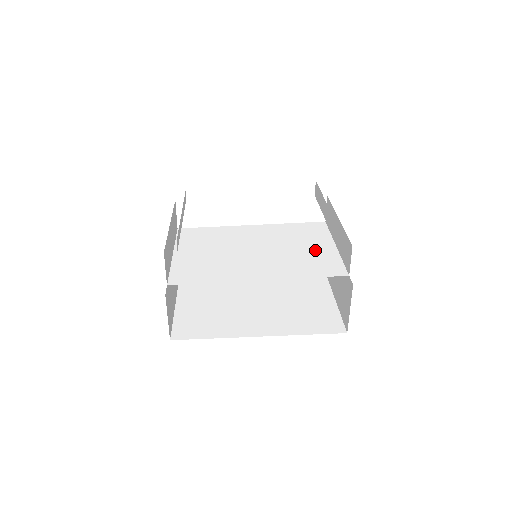
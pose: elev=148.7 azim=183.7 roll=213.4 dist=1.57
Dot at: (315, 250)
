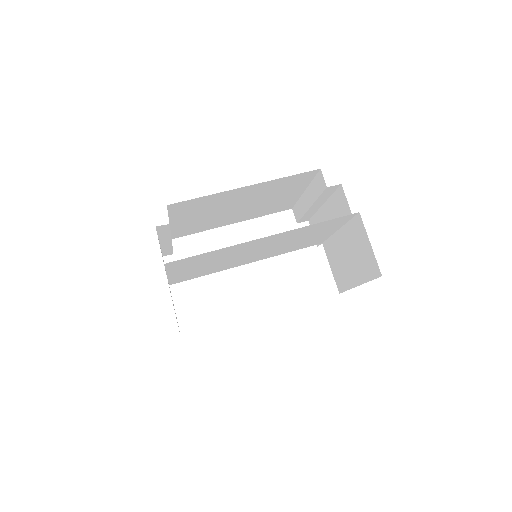
Dot at: (313, 238)
